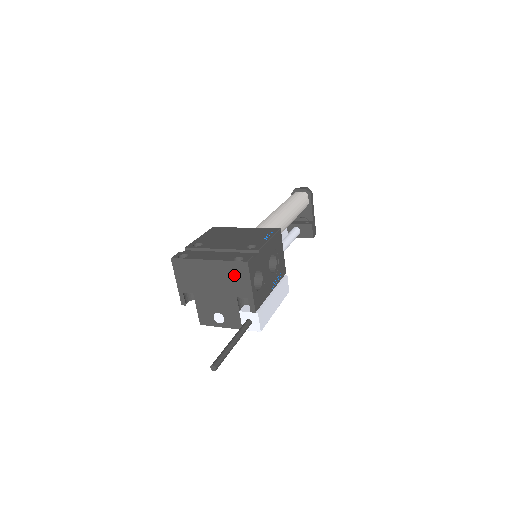
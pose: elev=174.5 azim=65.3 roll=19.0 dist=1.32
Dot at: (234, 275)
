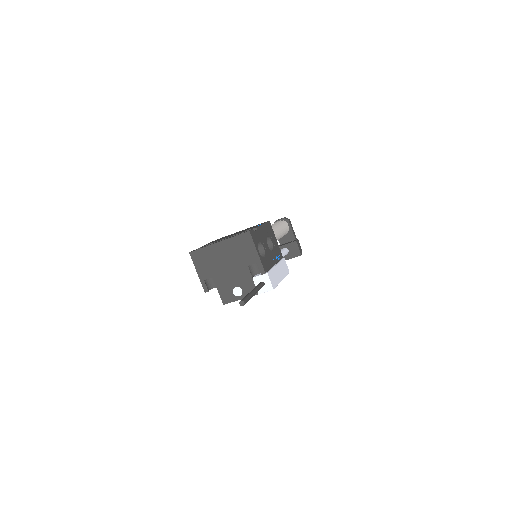
Dot at: (241, 247)
